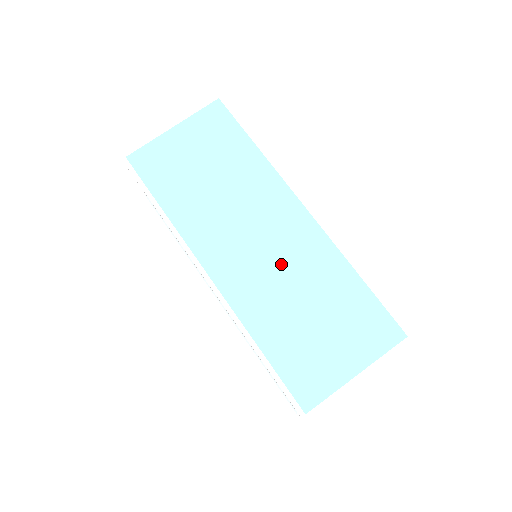
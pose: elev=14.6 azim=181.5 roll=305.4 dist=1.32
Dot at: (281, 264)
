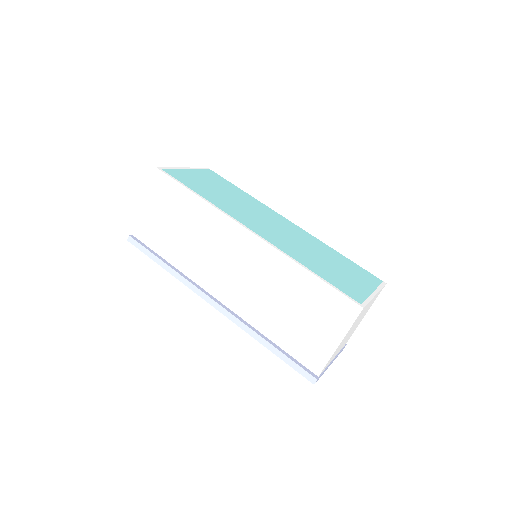
Dot at: (293, 238)
